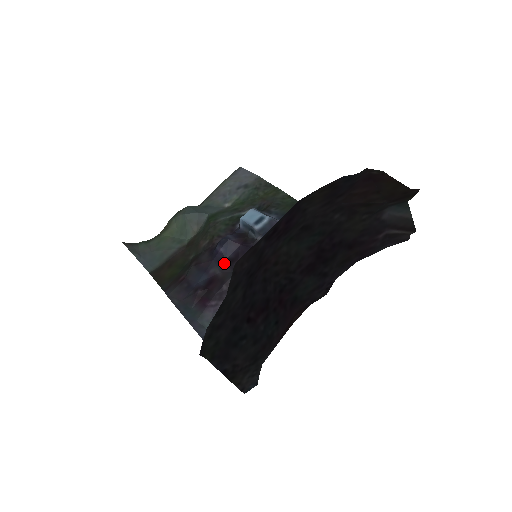
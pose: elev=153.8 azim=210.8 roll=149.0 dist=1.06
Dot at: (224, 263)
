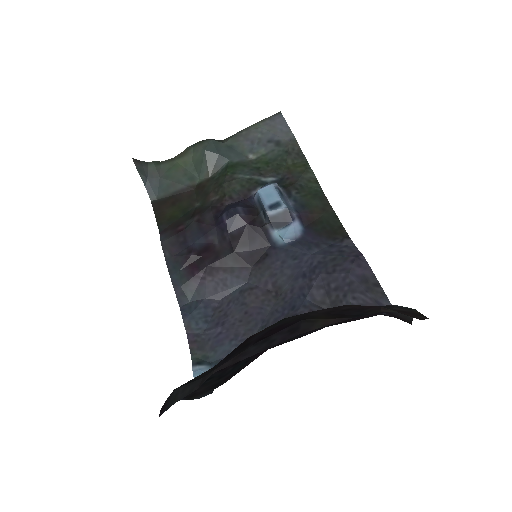
Dot at: (225, 236)
